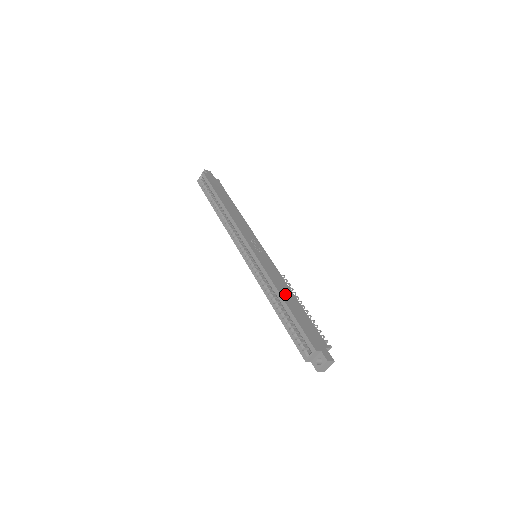
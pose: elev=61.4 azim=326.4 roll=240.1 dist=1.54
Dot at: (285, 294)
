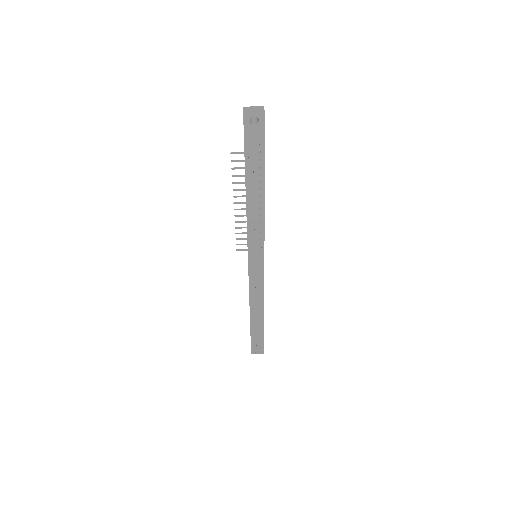
Dot at: occluded
